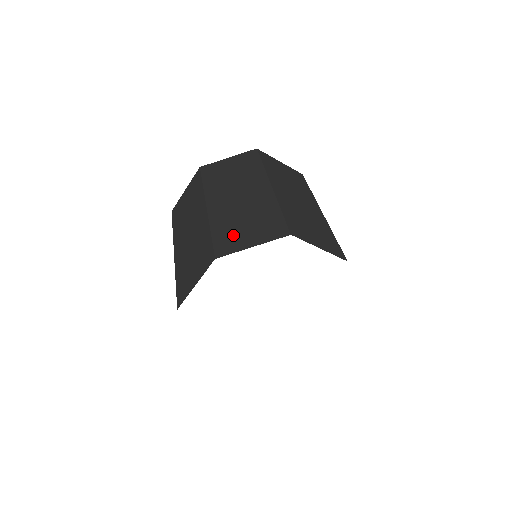
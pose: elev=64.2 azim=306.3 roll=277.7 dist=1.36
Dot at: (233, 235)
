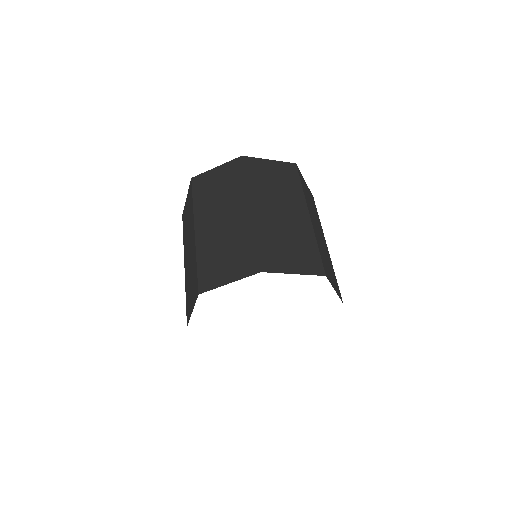
Dot at: (277, 253)
